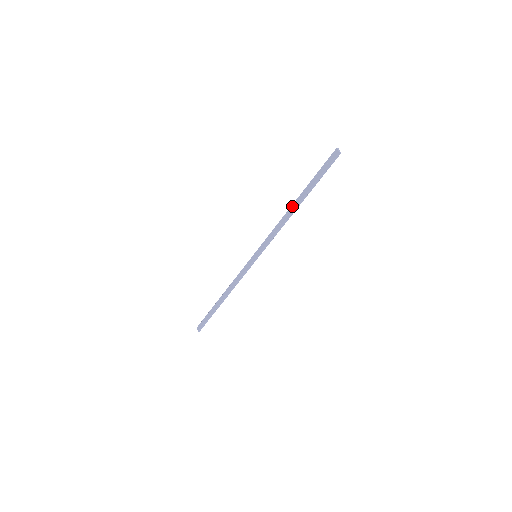
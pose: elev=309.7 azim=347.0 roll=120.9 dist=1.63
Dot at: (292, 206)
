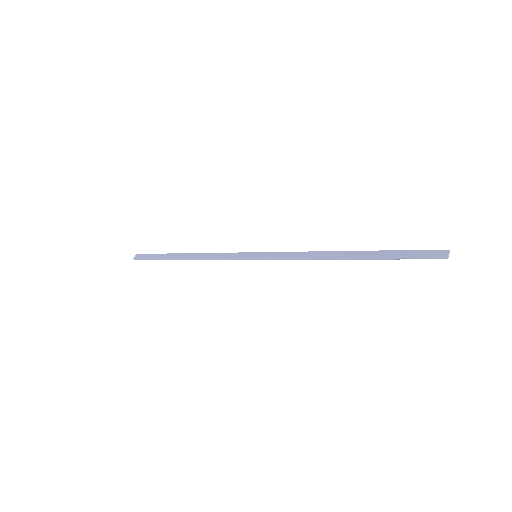
Dot at: (341, 252)
